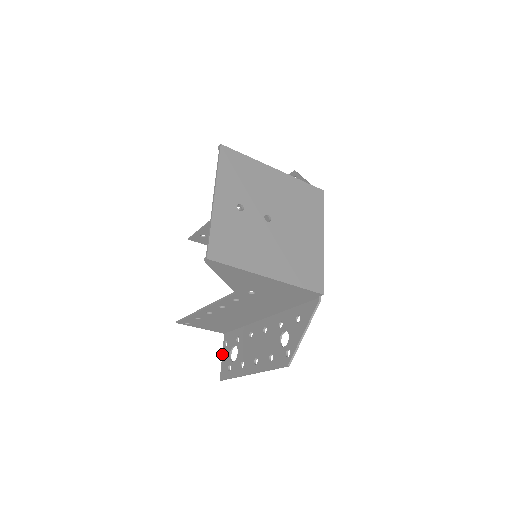
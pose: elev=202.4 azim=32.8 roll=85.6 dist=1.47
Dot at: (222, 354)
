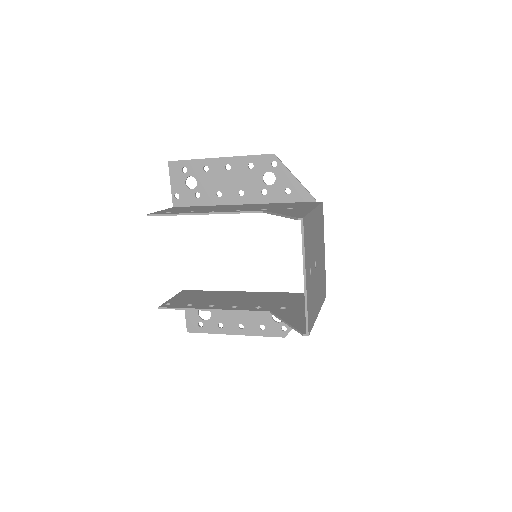
Dot at: (185, 311)
